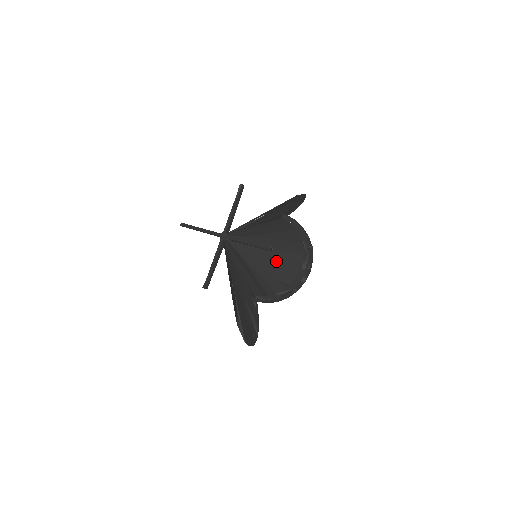
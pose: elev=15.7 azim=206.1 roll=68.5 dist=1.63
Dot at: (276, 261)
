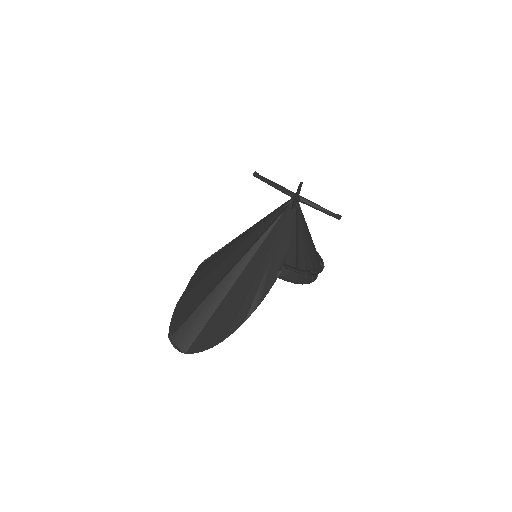
Dot at: (312, 245)
